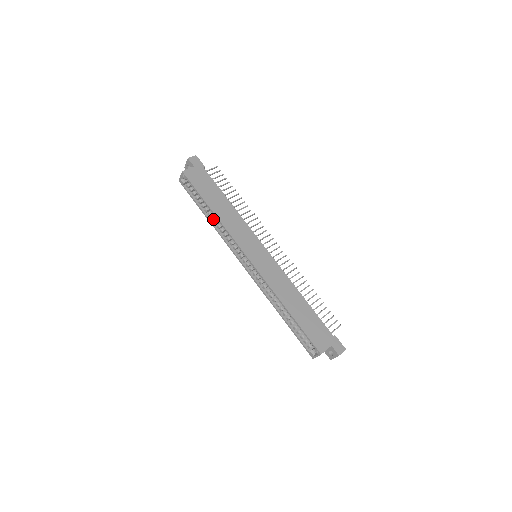
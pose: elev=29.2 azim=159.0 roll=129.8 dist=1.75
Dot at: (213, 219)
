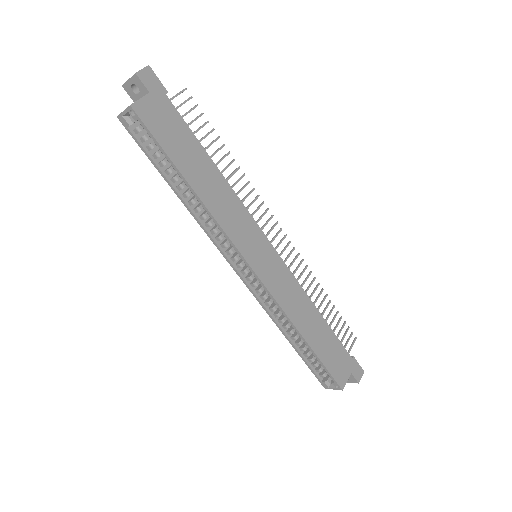
Dot at: (187, 196)
